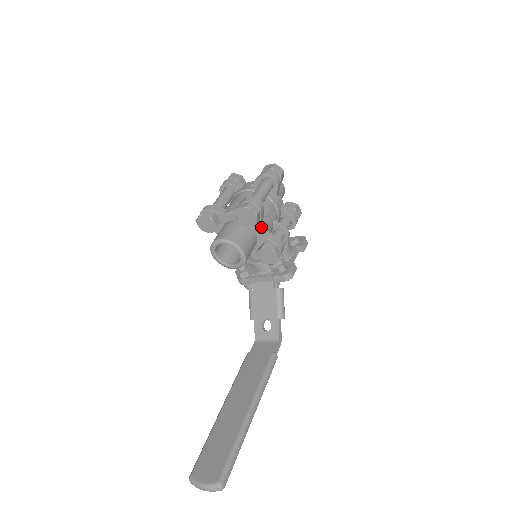
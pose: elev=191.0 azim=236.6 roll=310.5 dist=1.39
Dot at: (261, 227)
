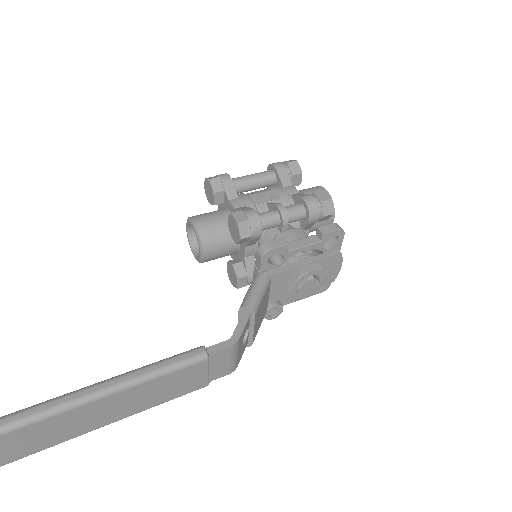
Dot at: (230, 201)
